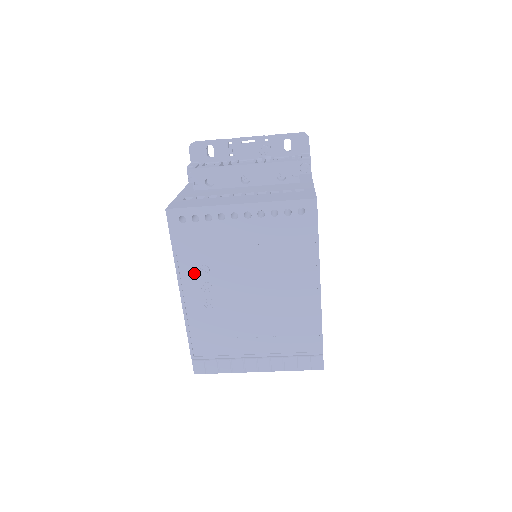
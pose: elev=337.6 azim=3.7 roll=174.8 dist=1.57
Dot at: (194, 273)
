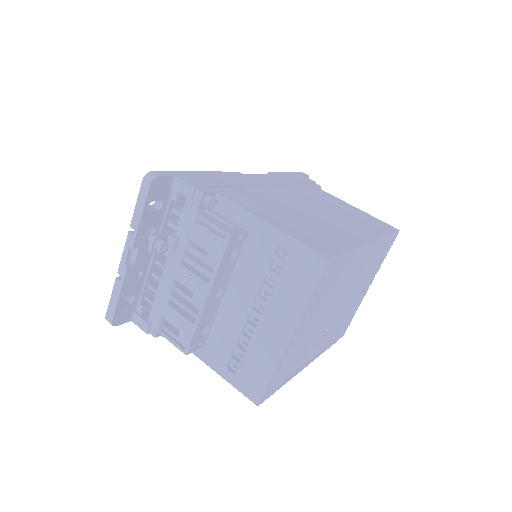
Dot at: (302, 361)
